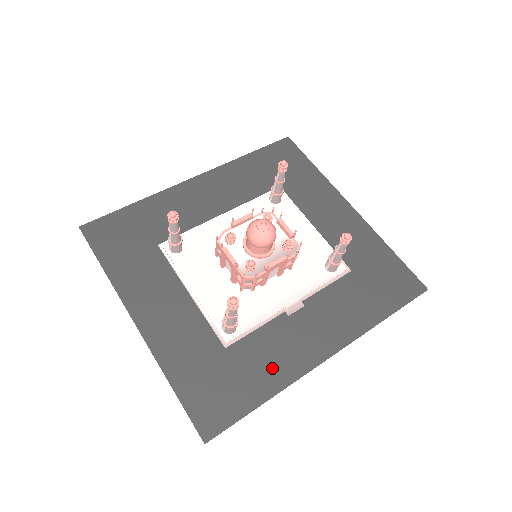
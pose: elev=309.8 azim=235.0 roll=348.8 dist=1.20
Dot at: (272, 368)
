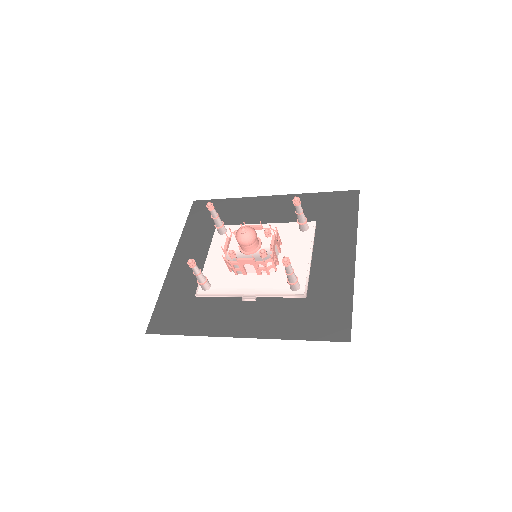
Dot at: (206, 321)
